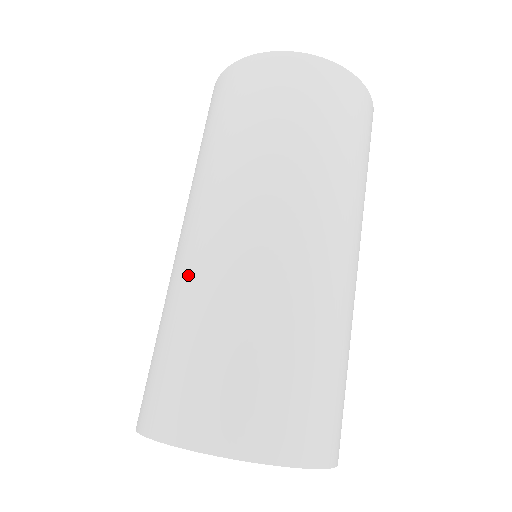
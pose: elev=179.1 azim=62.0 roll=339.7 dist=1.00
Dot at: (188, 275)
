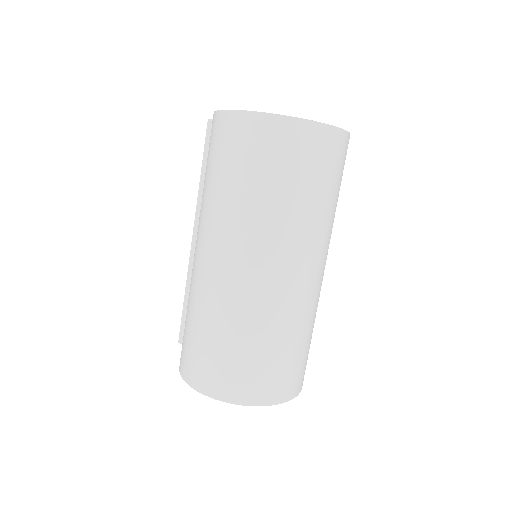
Dot at: (258, 306)
